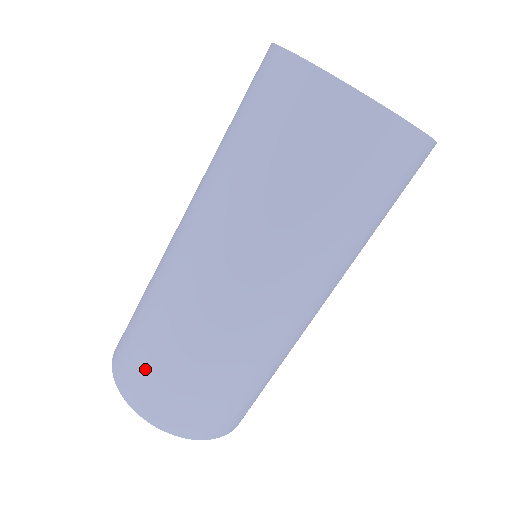
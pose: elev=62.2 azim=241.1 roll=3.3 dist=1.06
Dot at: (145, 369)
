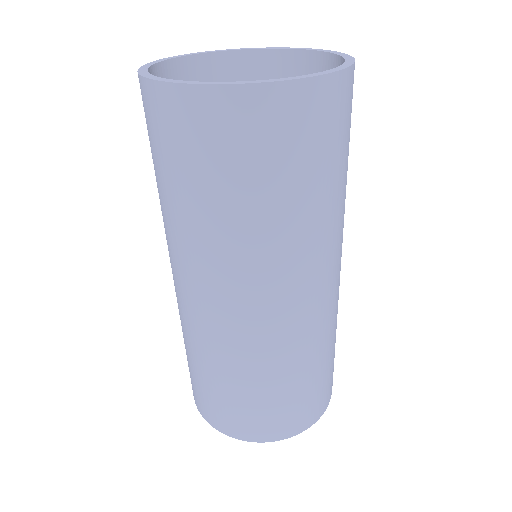
Dot at: (210, 399)
